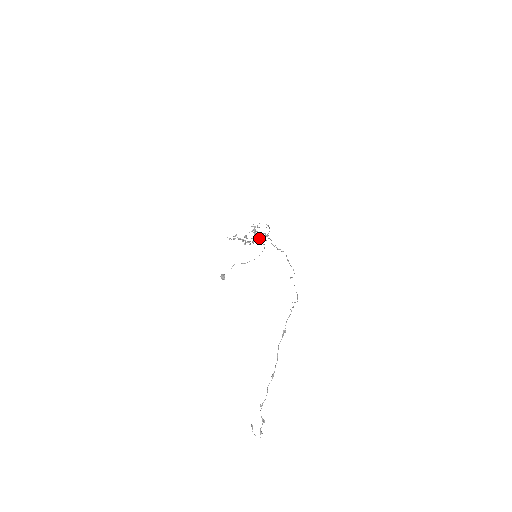
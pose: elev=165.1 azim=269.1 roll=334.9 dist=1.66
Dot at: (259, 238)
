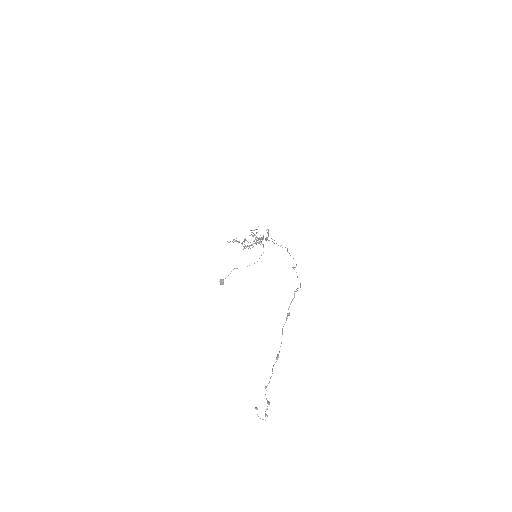
Dot at: occluded
